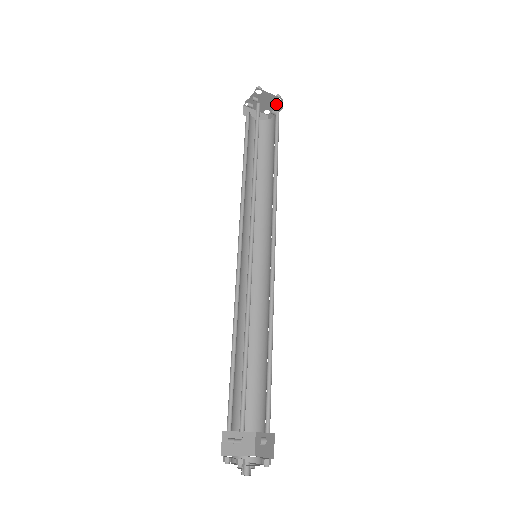
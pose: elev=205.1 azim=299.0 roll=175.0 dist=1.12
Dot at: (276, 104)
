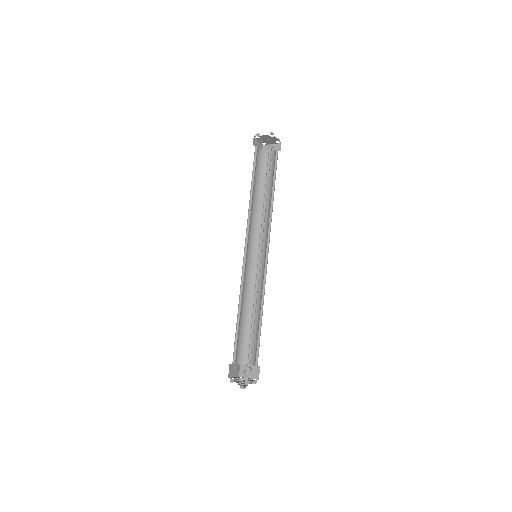
Dot at: (274, 143)
